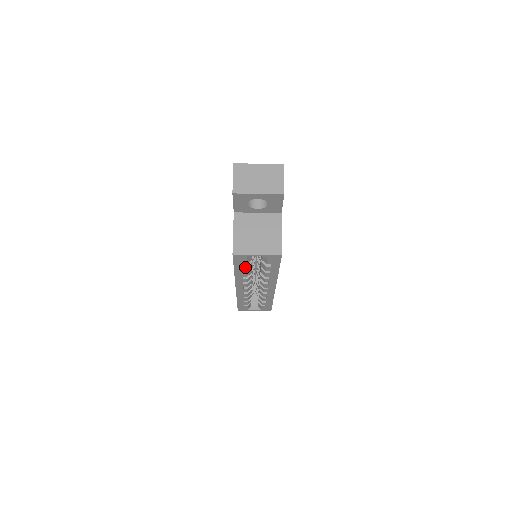
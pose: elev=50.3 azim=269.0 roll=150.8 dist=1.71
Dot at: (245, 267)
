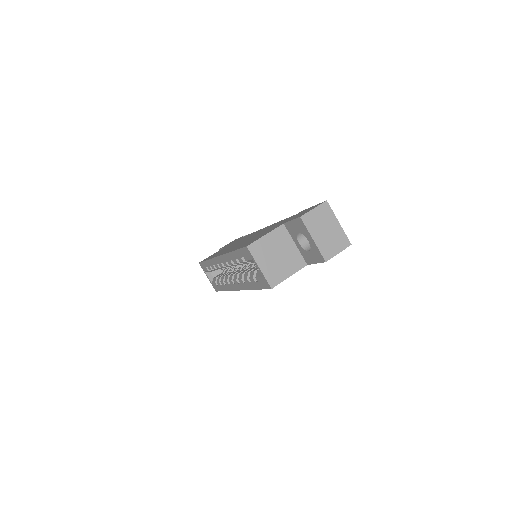
Dot at: (242, 260)
